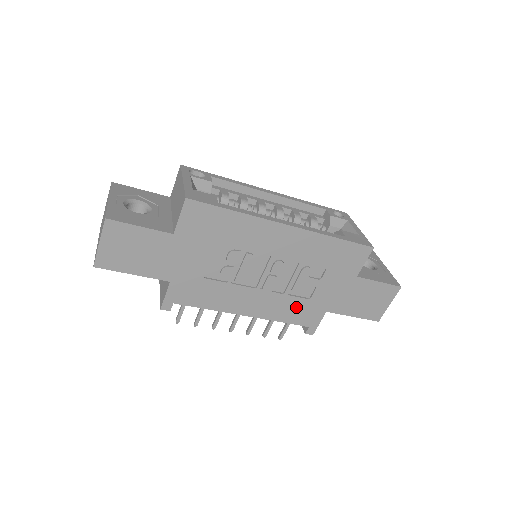
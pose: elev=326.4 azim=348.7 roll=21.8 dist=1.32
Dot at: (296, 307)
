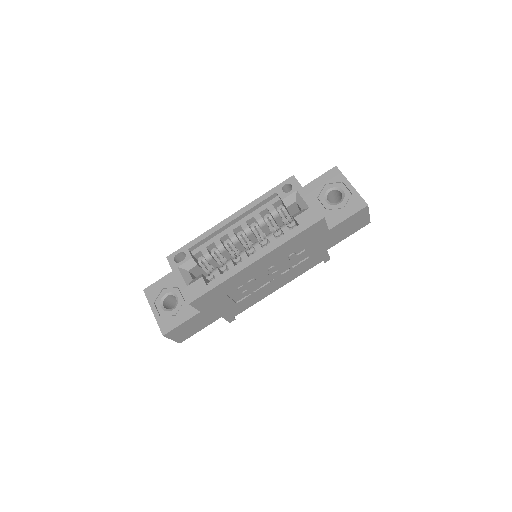
Dot at: (305, 265)
